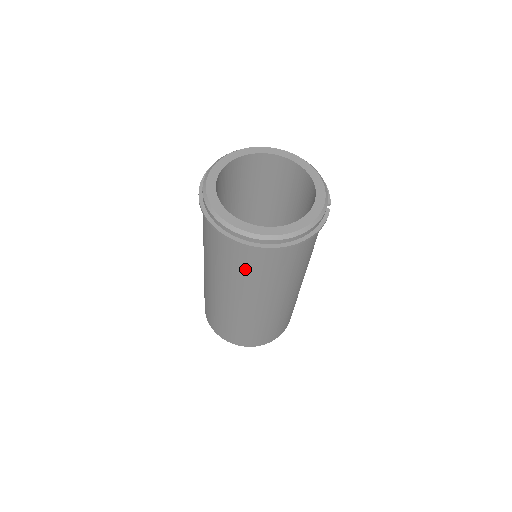
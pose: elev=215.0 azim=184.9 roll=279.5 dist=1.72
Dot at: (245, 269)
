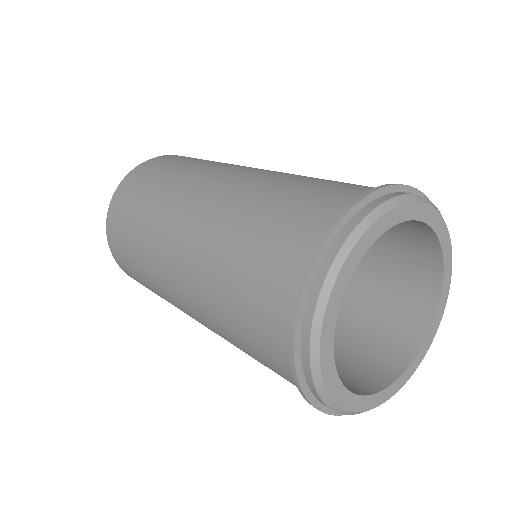
Dot at: occluded
